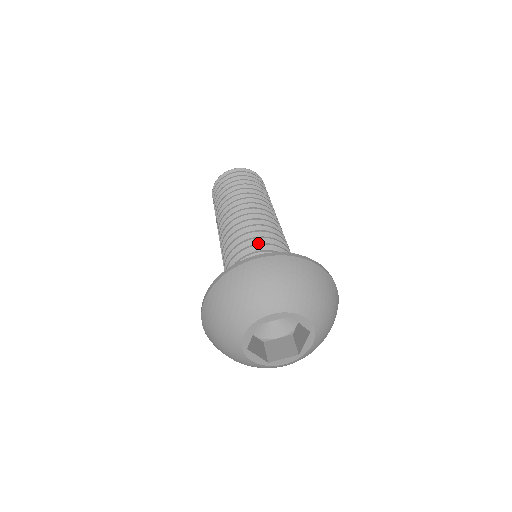
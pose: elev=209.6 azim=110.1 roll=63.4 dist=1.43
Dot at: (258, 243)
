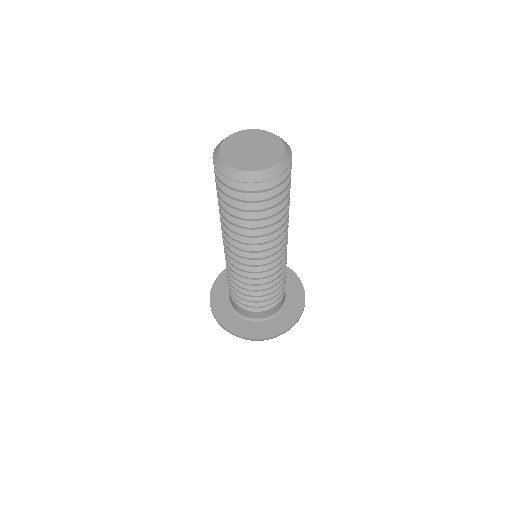
Dot at: (243, 294)
